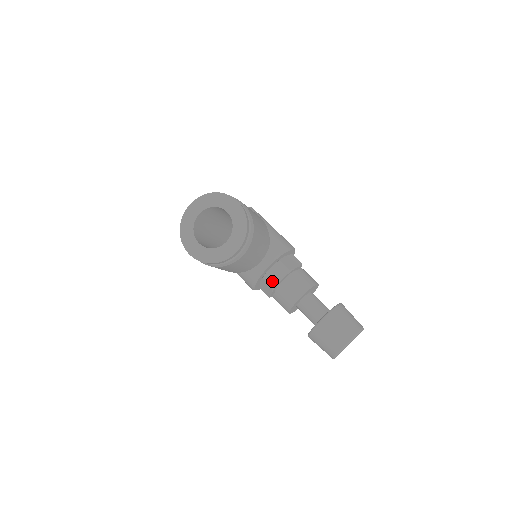
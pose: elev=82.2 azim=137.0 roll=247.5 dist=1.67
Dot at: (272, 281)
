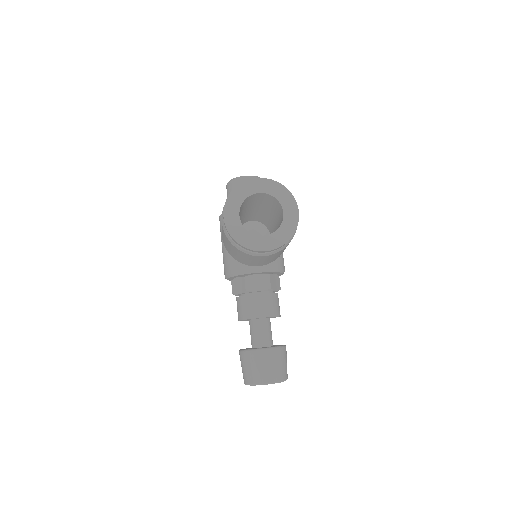
Dot at: (250, 285)
